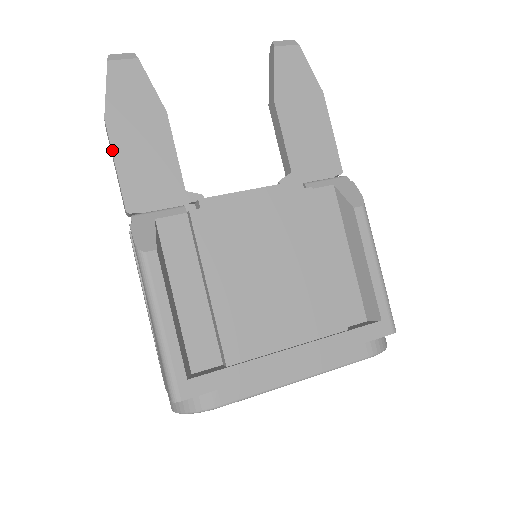
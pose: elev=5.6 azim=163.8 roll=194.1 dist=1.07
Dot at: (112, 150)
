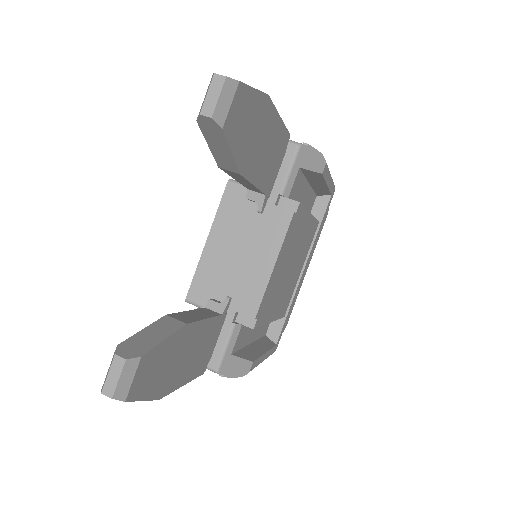
Dot at: occluded
